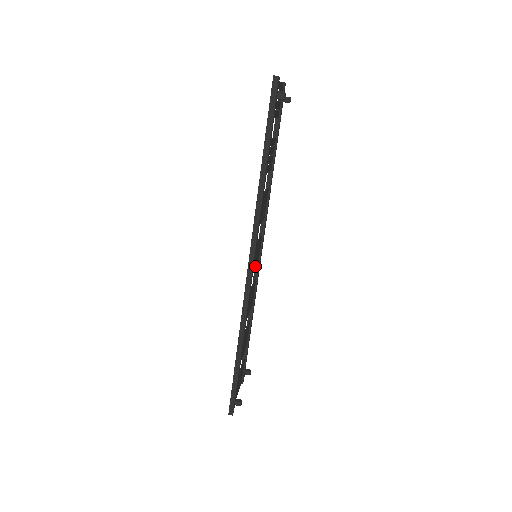
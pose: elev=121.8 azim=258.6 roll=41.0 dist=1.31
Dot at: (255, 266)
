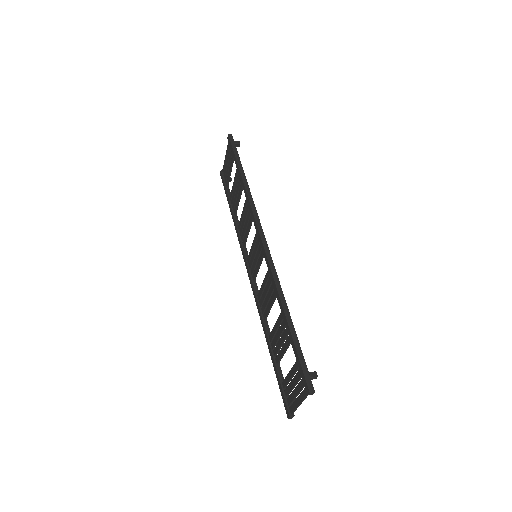
Dot at: (258, 266)
